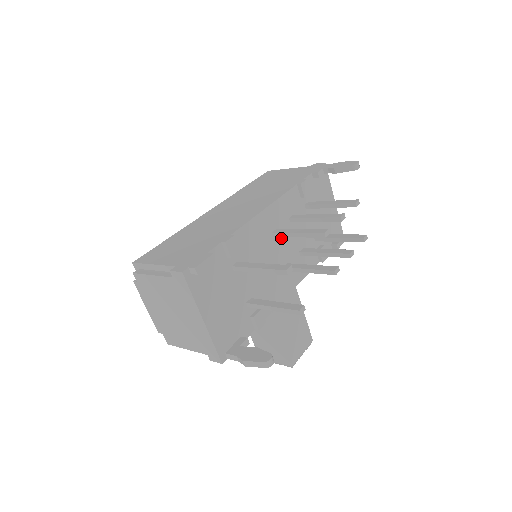
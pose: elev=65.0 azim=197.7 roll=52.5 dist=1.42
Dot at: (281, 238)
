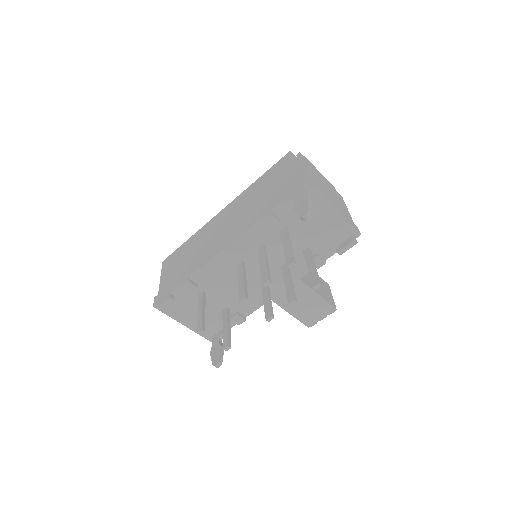
Dot at: (251, 264)
